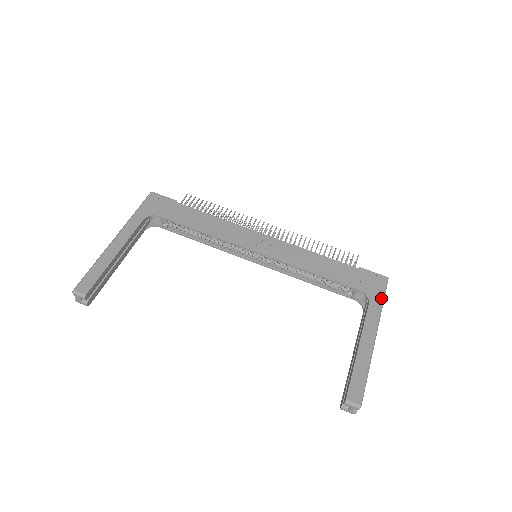
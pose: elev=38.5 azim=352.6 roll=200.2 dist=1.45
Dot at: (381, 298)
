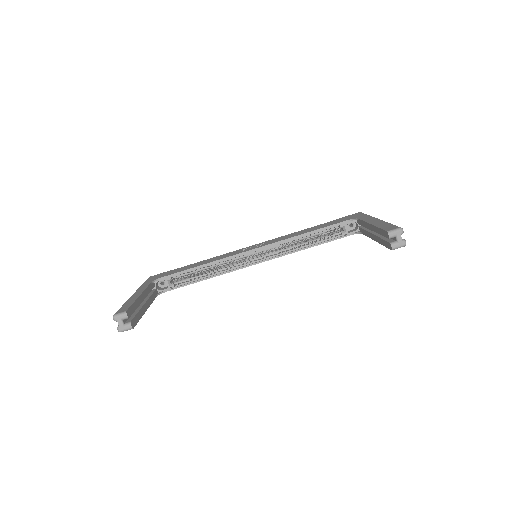
Dot at: (365, 215)
